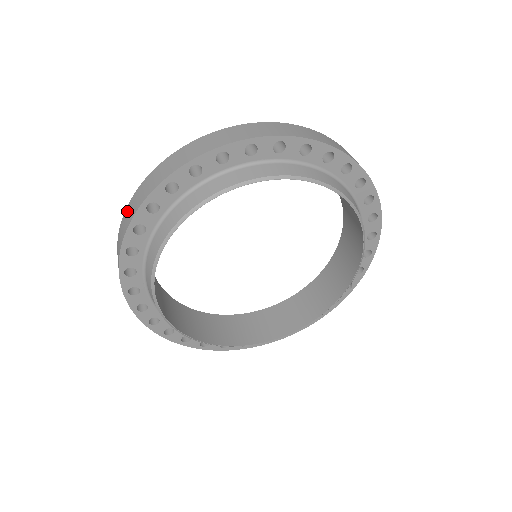
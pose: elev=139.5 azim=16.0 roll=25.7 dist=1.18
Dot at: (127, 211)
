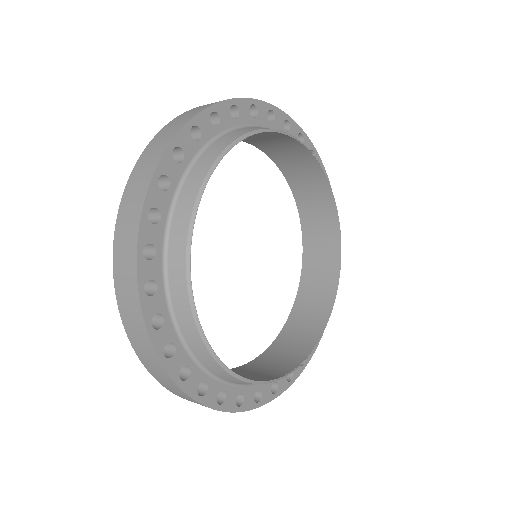
Dot at: (124, 209)
